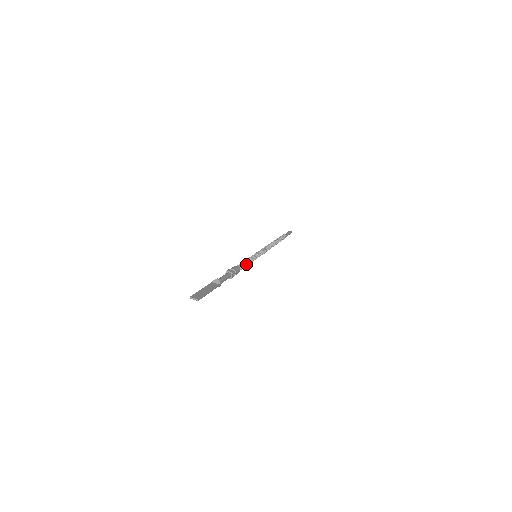
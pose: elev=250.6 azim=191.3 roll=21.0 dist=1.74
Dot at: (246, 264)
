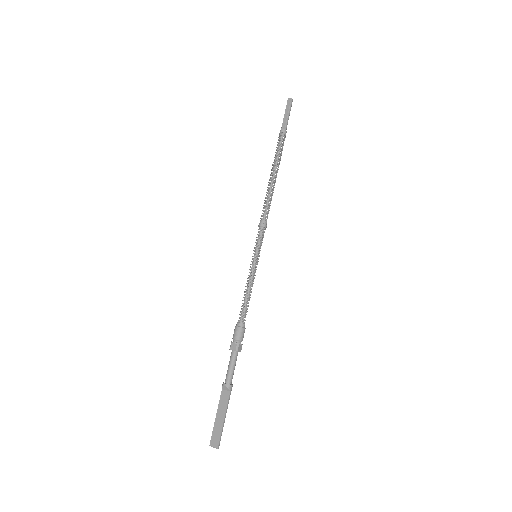
Dot at: (248, 300)
